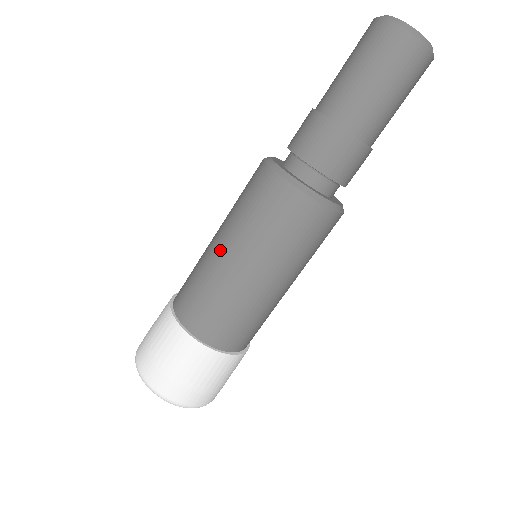
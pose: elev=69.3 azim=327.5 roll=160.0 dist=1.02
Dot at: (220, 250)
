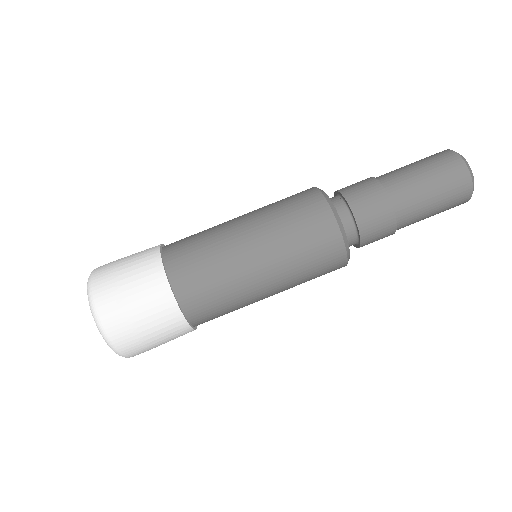
Dot at: occluded
